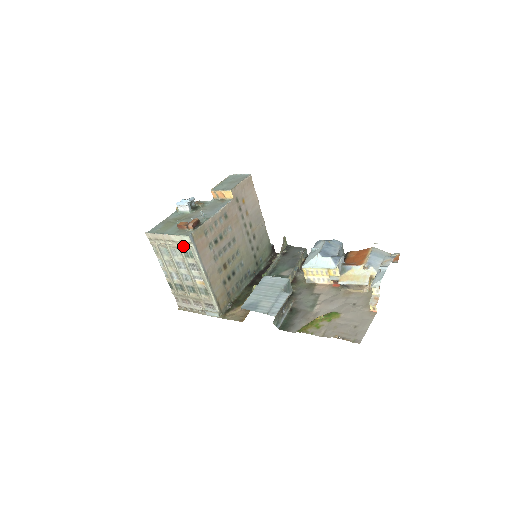
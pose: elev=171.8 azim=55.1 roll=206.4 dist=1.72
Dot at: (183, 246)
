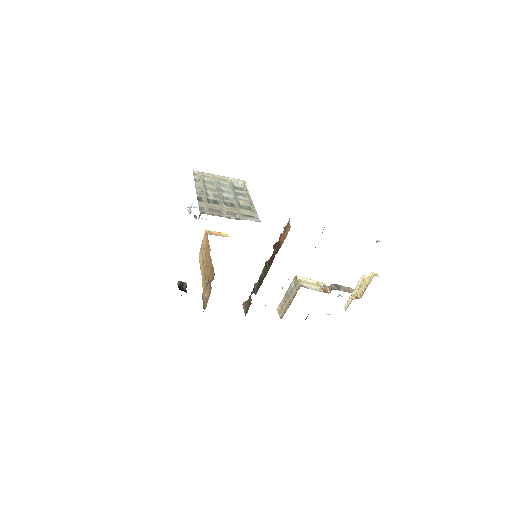
Dot at: (236, 183)
